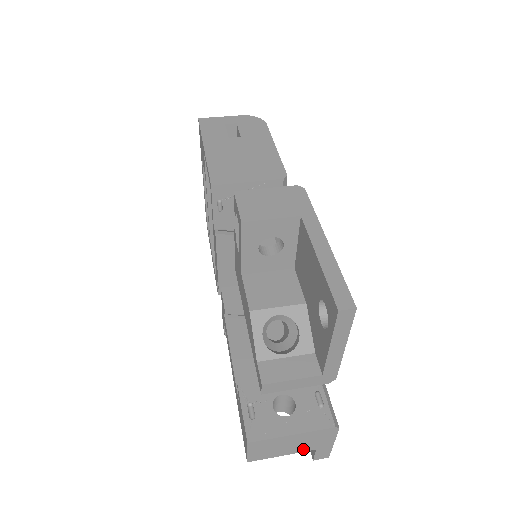
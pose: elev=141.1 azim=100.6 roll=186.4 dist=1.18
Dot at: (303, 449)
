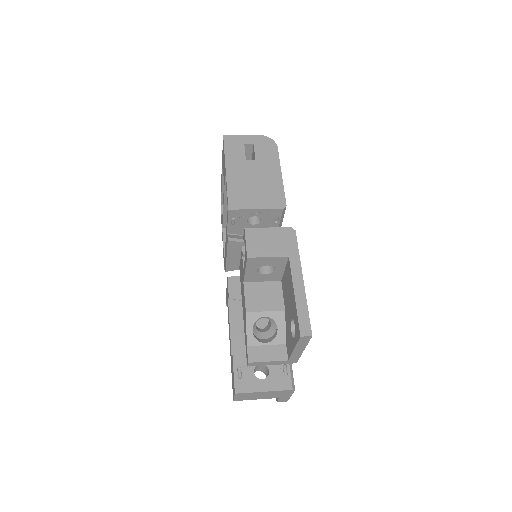
Dot at: (270, 397)
